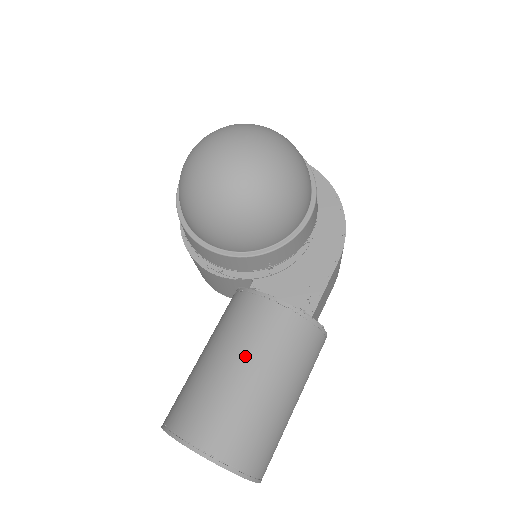
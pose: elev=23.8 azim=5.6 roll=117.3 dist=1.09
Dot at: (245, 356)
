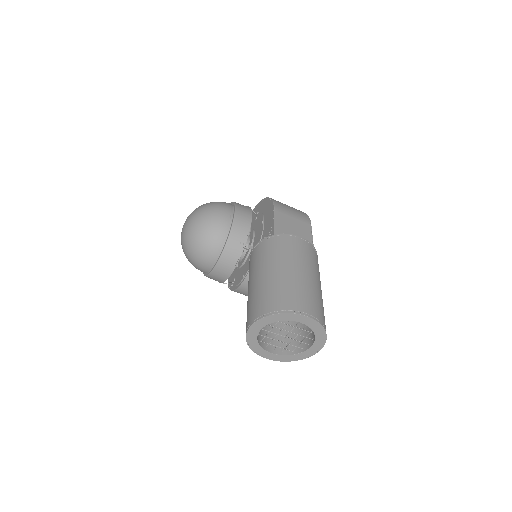
Dot at: (251, 278)
